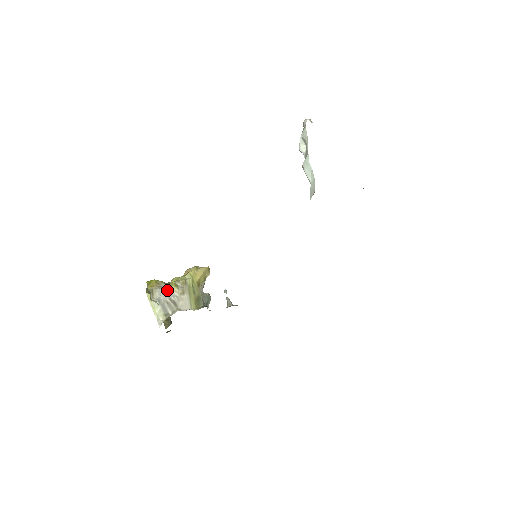
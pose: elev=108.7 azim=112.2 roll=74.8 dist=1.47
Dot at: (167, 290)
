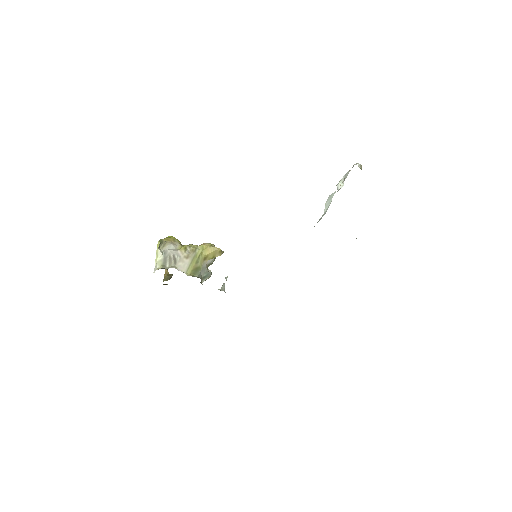
Dot at: (177, 249)
